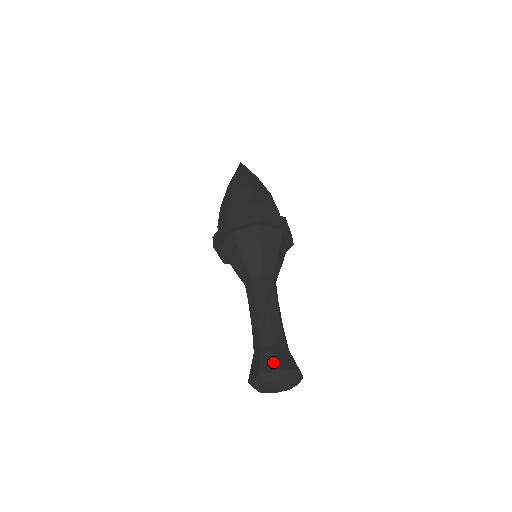
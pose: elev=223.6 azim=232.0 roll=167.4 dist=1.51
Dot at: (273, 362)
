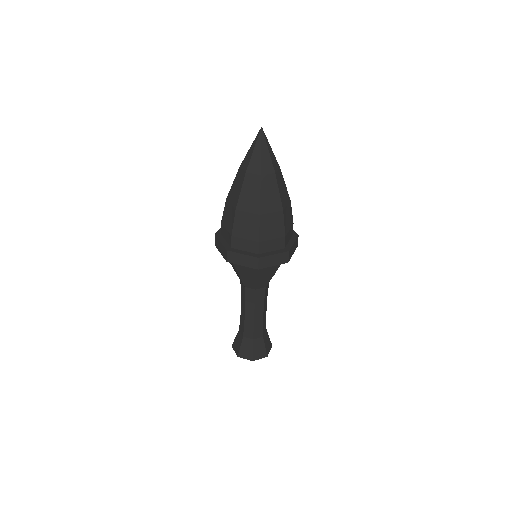
Dot at: (262, 352)
